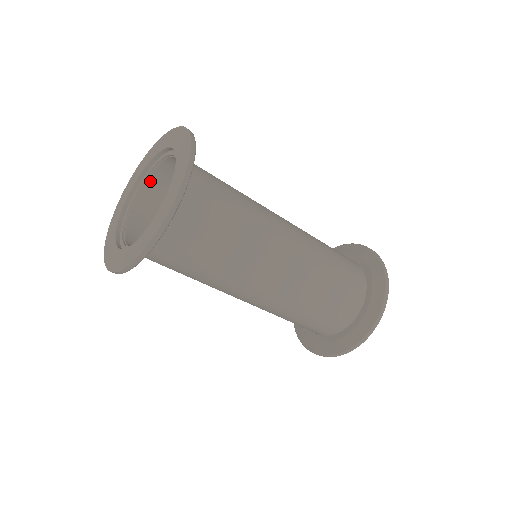
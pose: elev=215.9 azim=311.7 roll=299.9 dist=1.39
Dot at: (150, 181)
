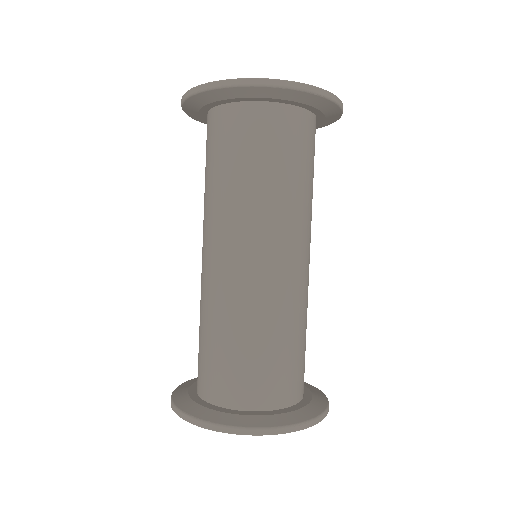
Dot at: occluded
